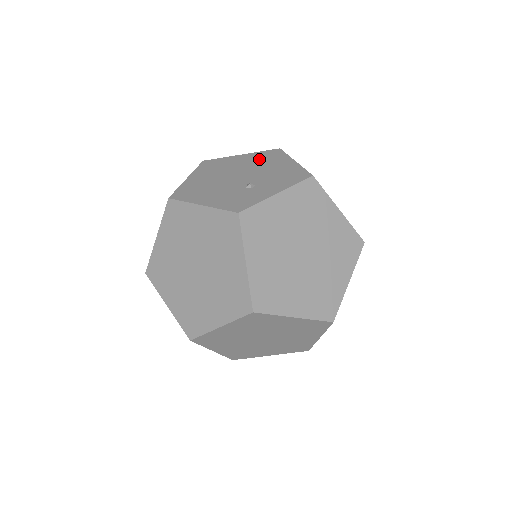
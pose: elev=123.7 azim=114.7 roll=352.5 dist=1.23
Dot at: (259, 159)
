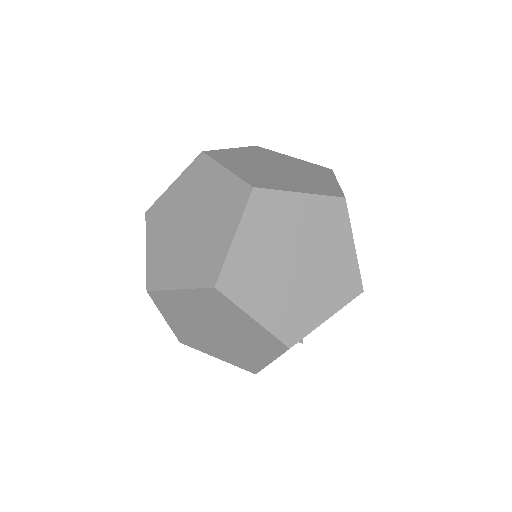
Dot at: occluded
